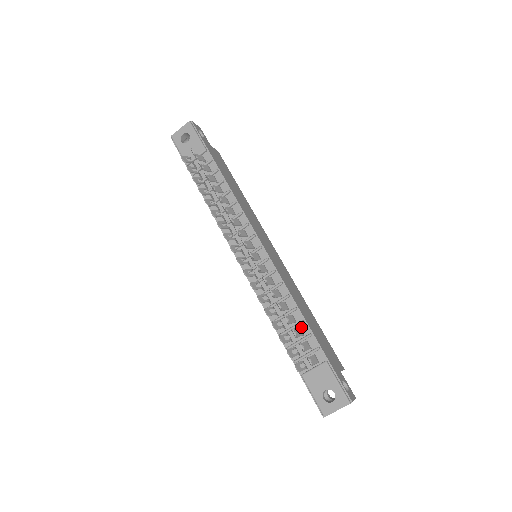
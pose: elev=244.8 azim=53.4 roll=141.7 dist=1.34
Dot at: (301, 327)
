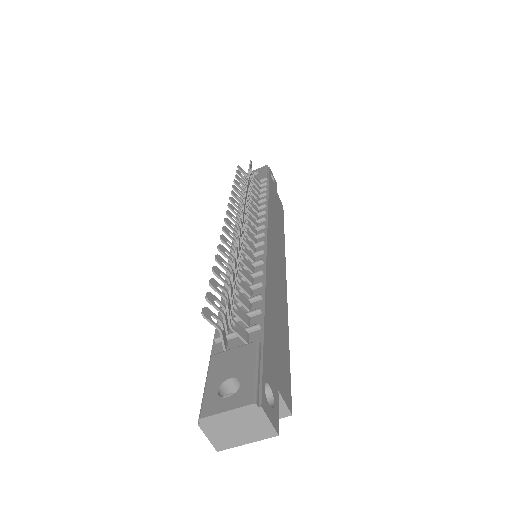
Dot at: (254, 304)
